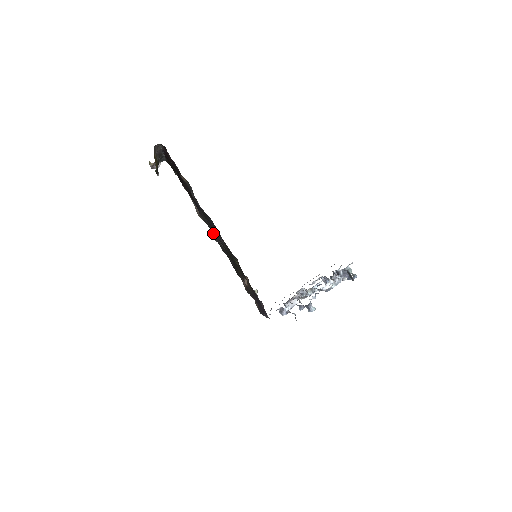
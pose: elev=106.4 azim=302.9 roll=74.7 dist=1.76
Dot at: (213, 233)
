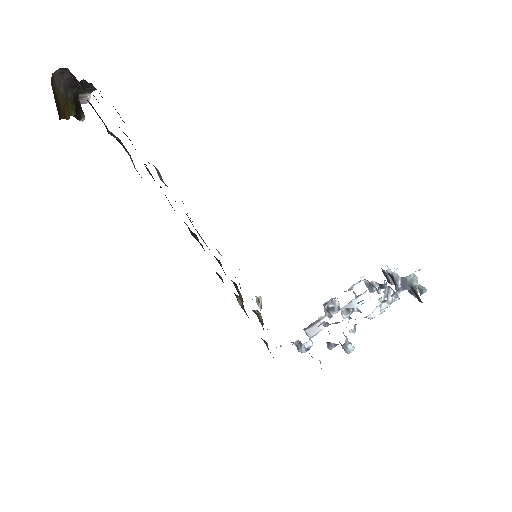
Dot at: (186, 214)
